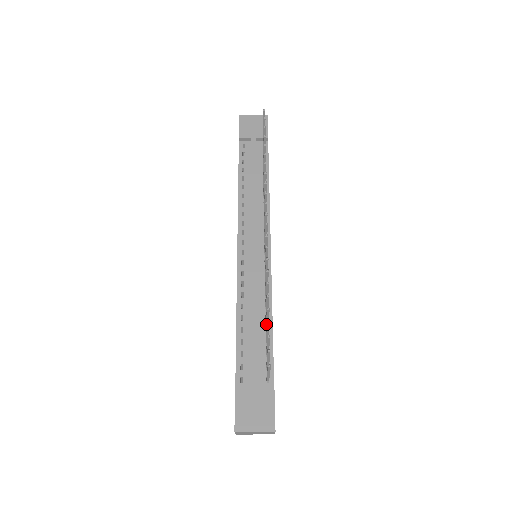
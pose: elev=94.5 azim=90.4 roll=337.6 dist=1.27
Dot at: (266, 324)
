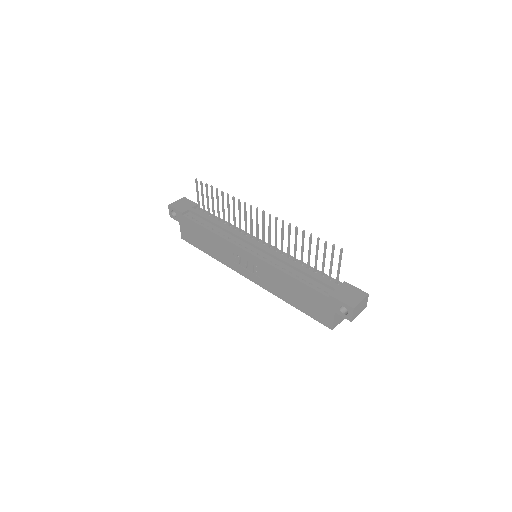
Dot at: (309, 258)
